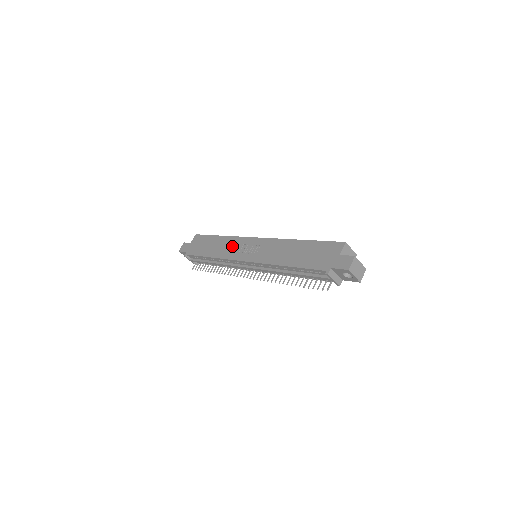
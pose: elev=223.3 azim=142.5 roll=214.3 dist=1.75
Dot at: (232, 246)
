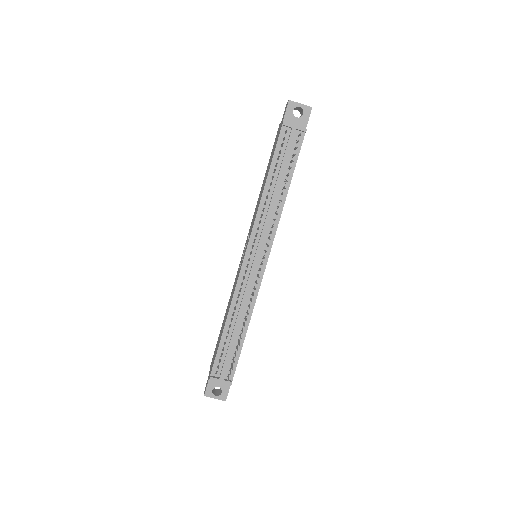
Dot at: (234, 286)
